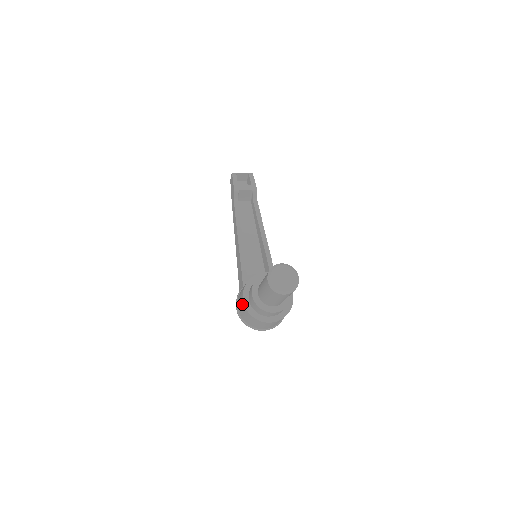
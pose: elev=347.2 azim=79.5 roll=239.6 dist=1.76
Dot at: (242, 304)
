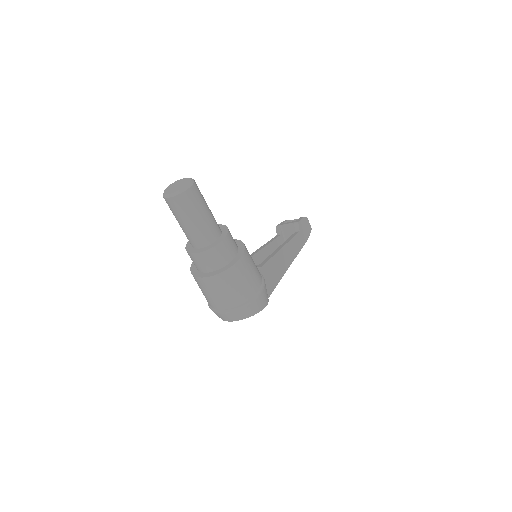
Dot at: occluded
